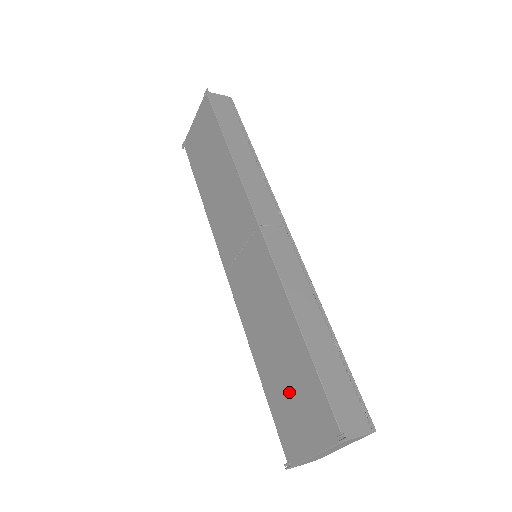
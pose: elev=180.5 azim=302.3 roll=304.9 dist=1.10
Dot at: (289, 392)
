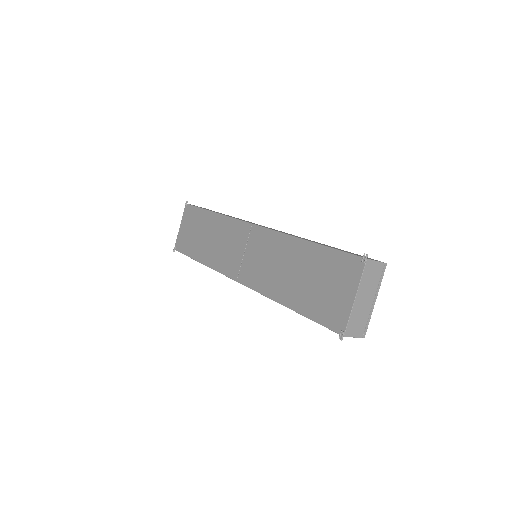
Dot at: (317, 286)
